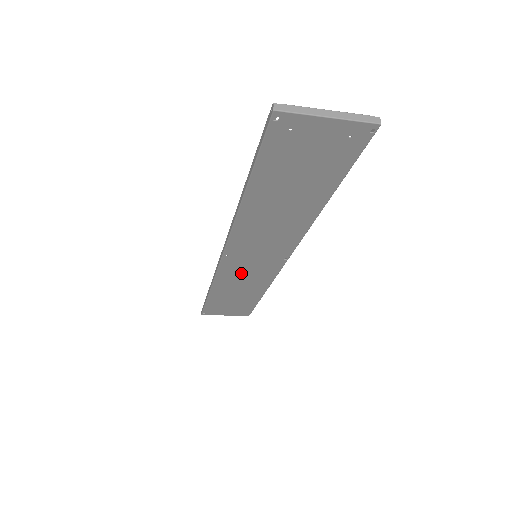
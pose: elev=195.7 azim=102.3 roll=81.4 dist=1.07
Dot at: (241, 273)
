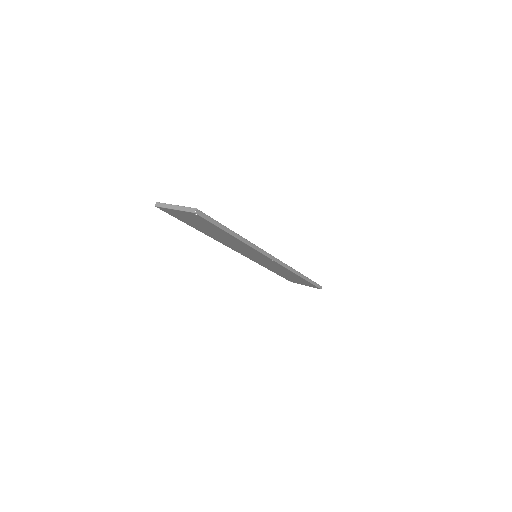
Dot at: (265, 263)
